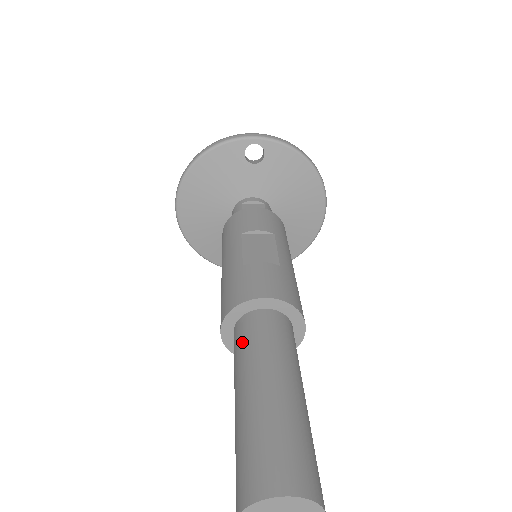
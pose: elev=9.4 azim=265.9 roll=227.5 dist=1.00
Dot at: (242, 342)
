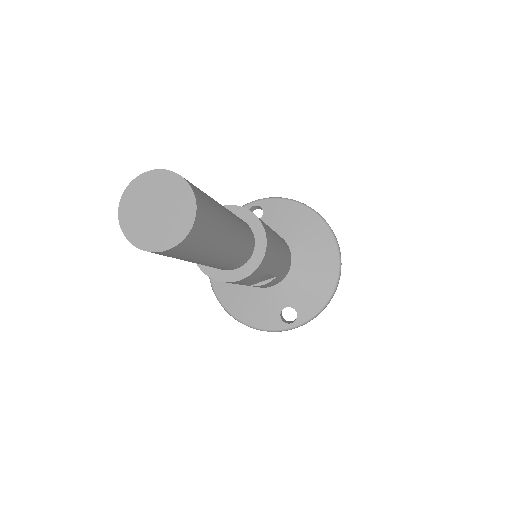
Dot at: occluded
